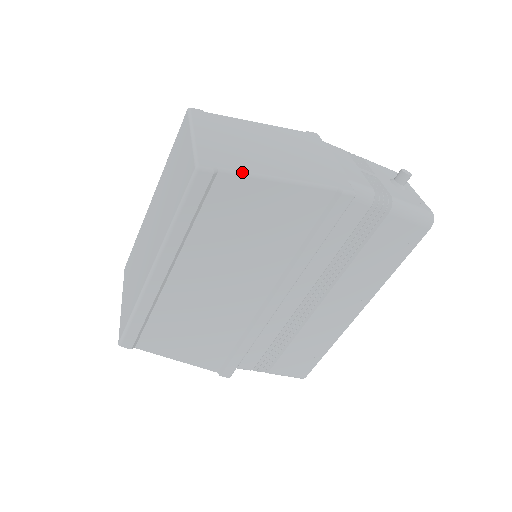
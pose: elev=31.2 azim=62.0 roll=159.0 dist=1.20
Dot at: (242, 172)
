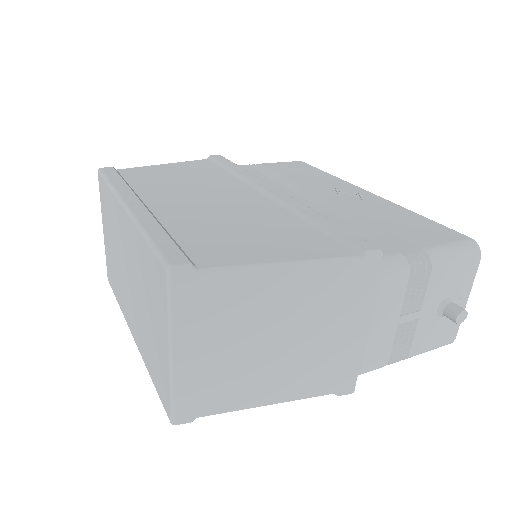
Dot at: occluded
